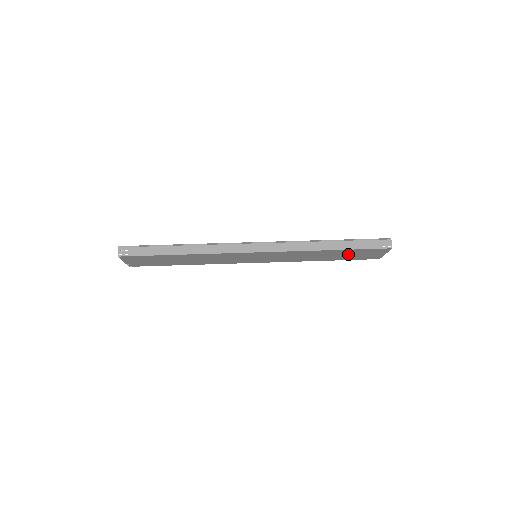
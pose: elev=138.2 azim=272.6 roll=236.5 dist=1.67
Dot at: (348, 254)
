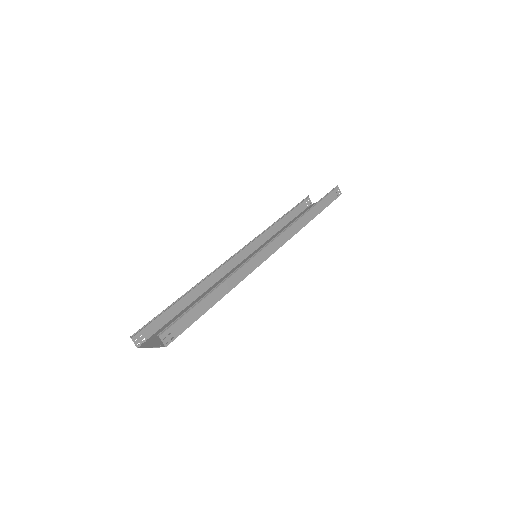
Dot at: occluded
